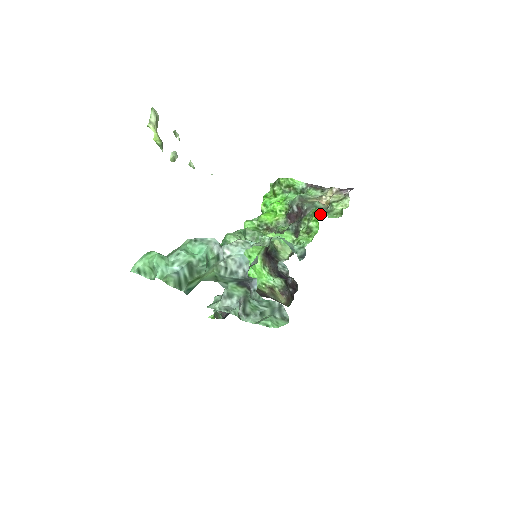
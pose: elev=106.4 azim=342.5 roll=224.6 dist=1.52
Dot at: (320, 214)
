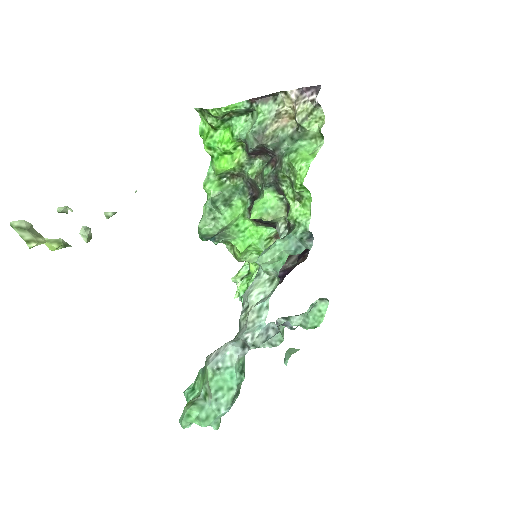
Dot at: (303, 175)
